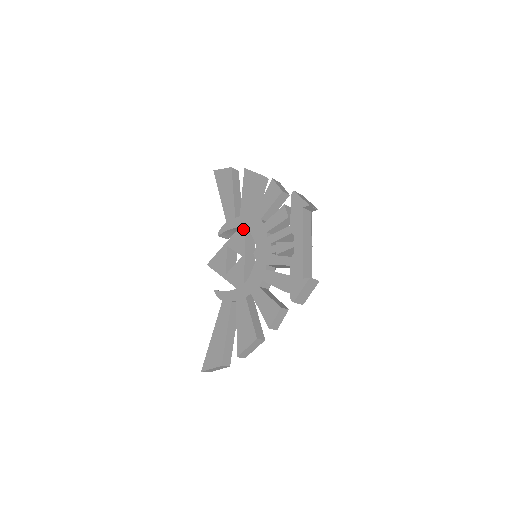
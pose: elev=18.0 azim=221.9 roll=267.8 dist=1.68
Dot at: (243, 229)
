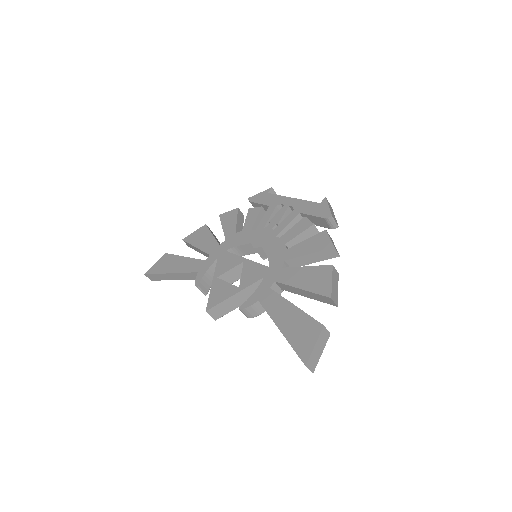
Dot at: (223, 254)
